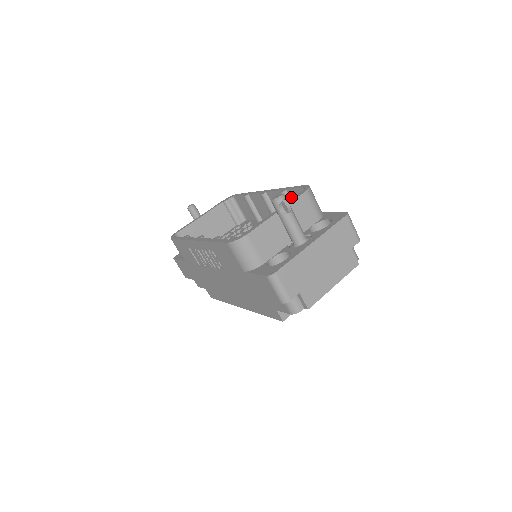
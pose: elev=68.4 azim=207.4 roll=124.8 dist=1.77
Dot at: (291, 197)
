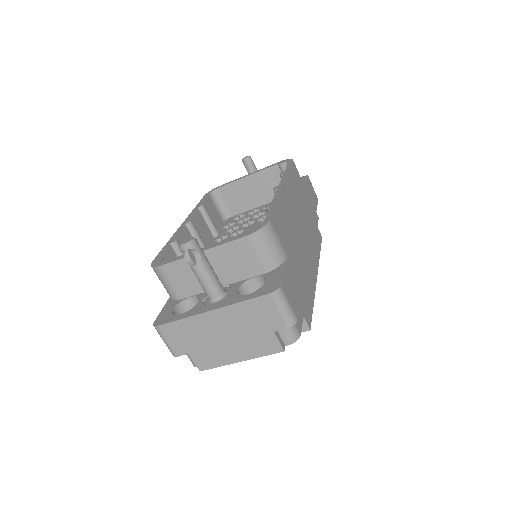
Dot at: occluded
